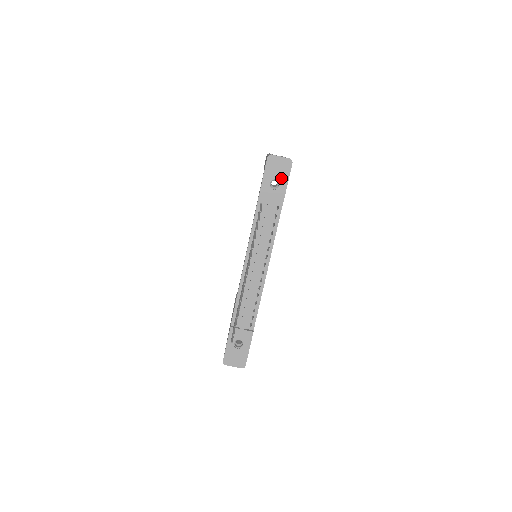
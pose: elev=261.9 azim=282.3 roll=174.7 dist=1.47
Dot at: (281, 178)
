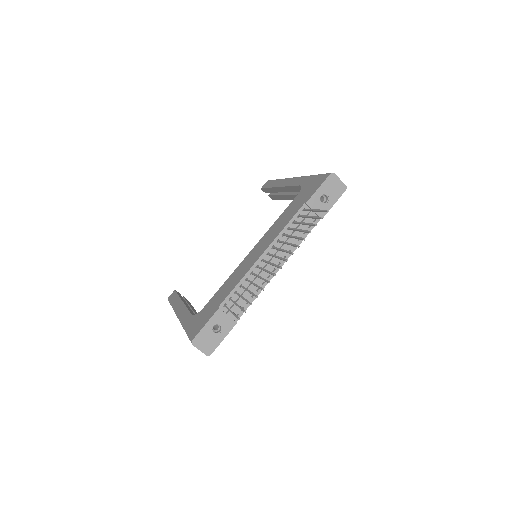
Dot at: (332, 197)
